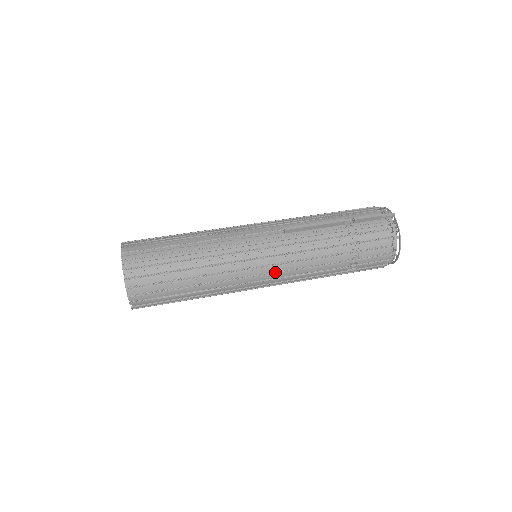
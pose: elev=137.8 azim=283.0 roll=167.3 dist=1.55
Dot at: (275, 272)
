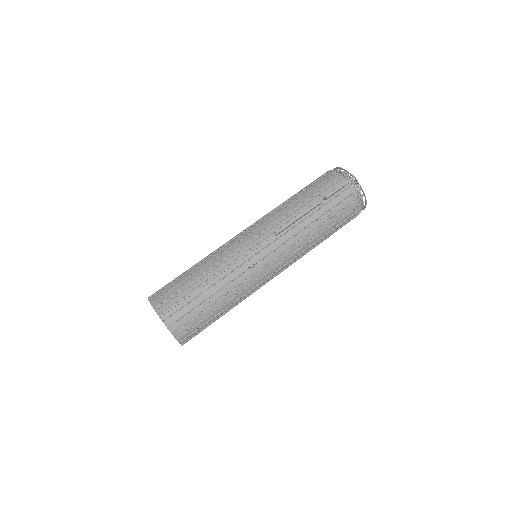
Dot at: (280, 268)
